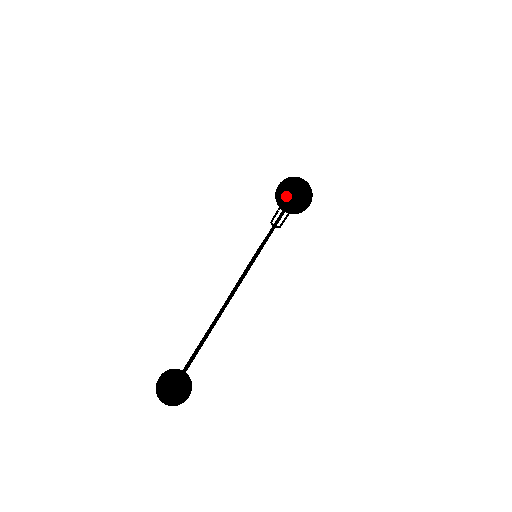
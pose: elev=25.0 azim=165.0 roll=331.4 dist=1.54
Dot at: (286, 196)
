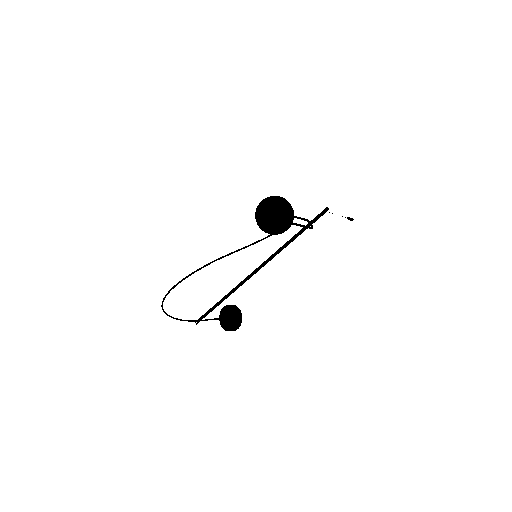
Dot at: (255, 218)
